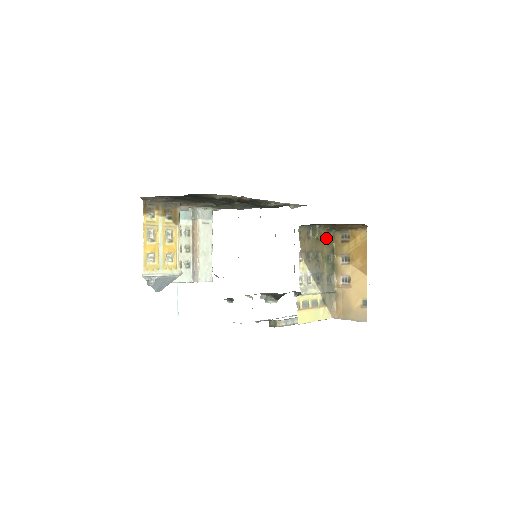
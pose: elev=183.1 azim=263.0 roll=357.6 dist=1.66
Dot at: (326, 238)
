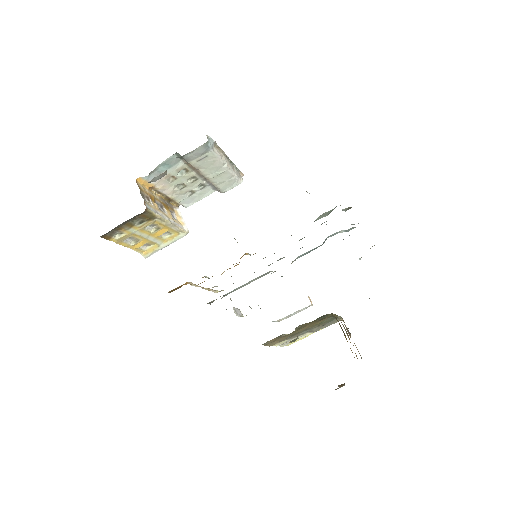
Dot at: (316, 320)
